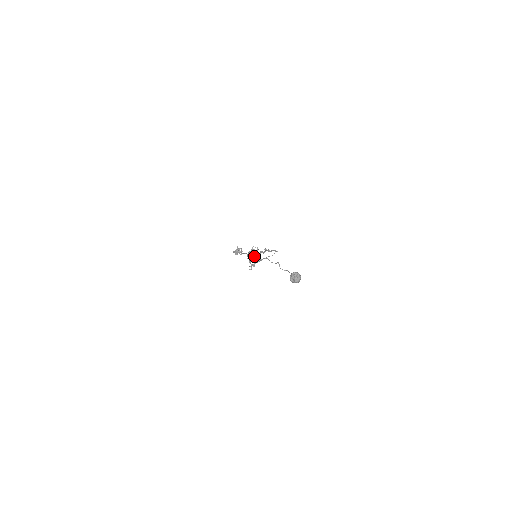
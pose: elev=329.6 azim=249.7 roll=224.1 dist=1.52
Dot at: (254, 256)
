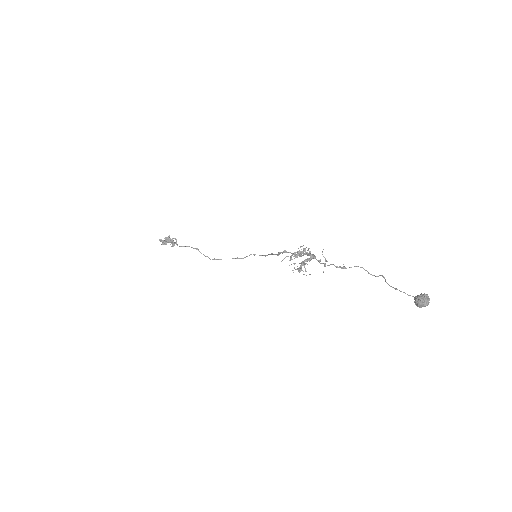
Dot at: (201, 253)
